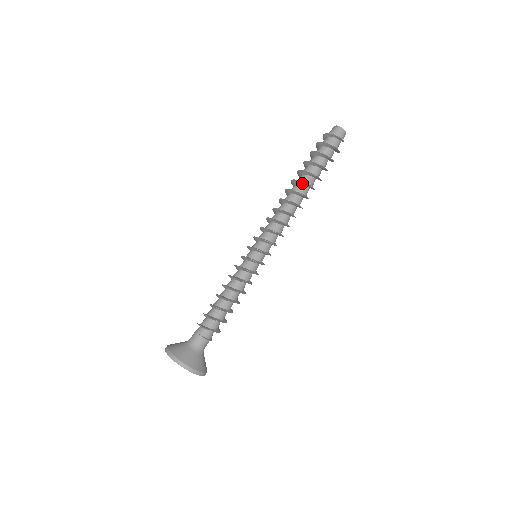
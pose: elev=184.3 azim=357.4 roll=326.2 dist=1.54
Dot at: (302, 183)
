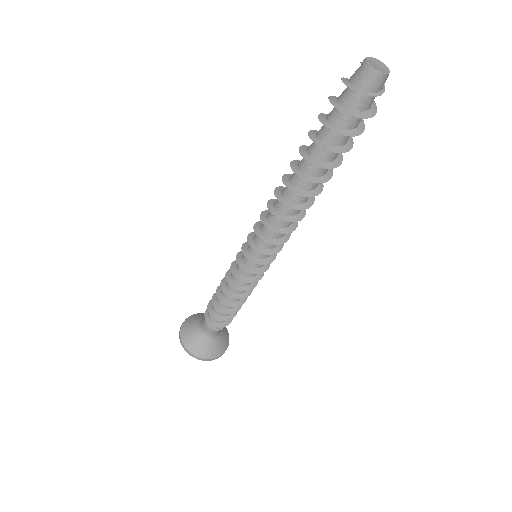
Dot at: (306, 179)
